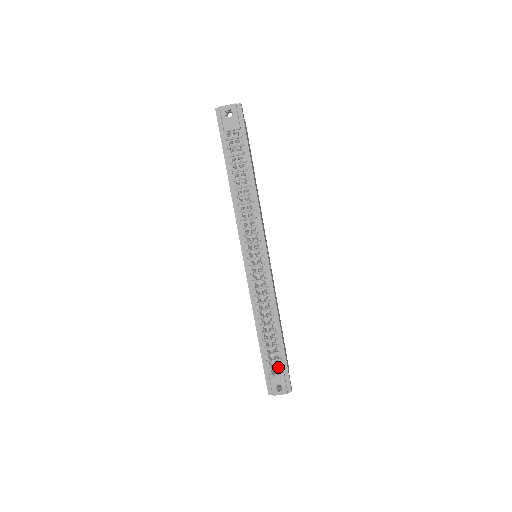
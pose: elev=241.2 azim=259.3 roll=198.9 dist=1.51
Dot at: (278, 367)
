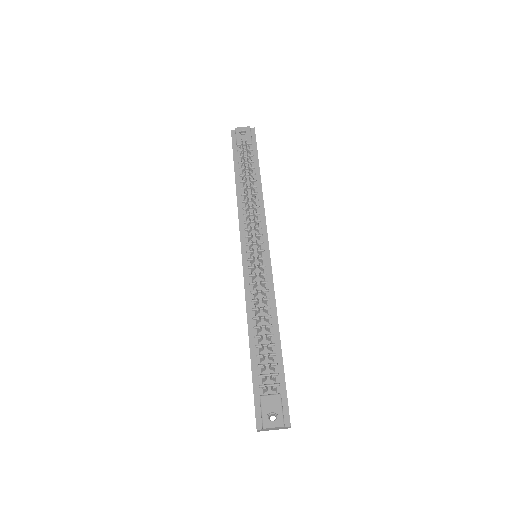
Dot at: (273, 385)
